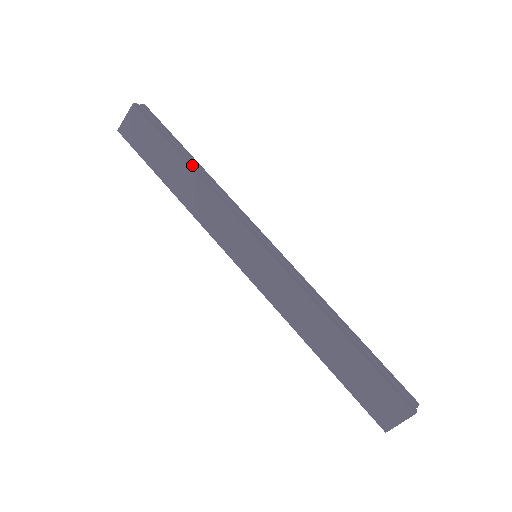
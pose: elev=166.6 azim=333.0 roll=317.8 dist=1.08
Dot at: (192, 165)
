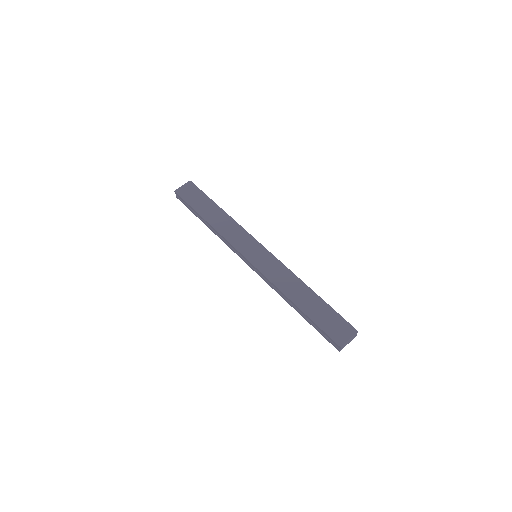
Dot at: (222, 210)
